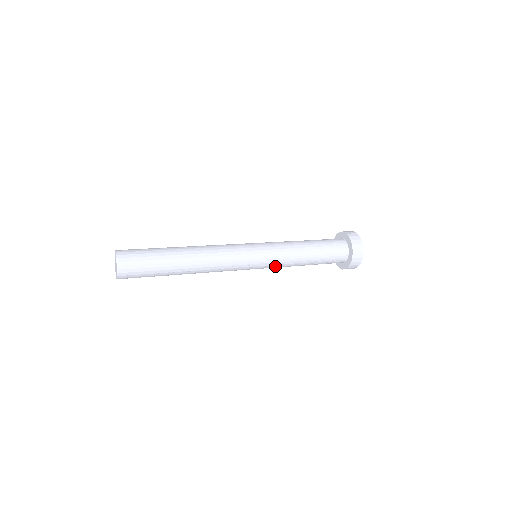
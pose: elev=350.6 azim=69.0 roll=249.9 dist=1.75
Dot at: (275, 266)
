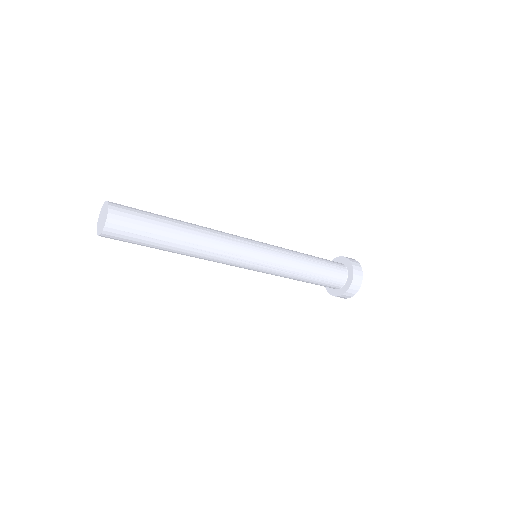
Dot at: (276, 270)
